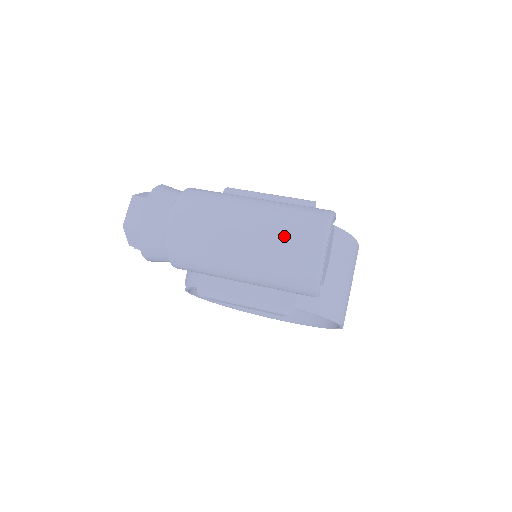
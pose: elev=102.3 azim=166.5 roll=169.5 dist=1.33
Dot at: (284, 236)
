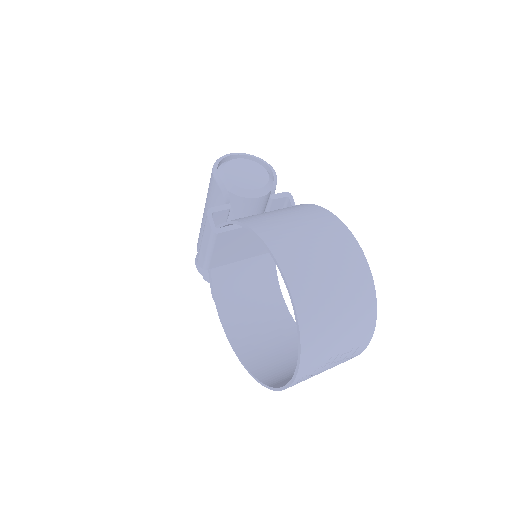
Dot at: occluded
